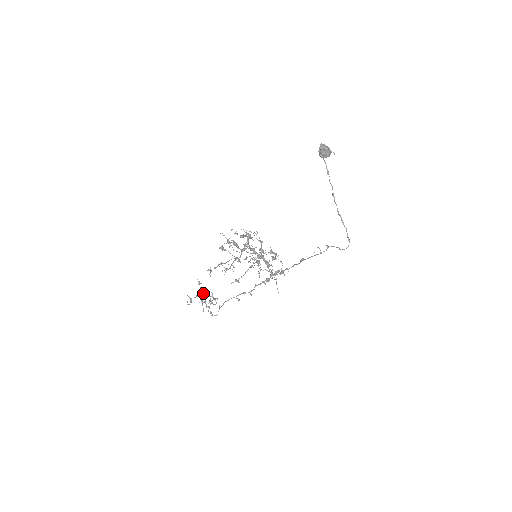
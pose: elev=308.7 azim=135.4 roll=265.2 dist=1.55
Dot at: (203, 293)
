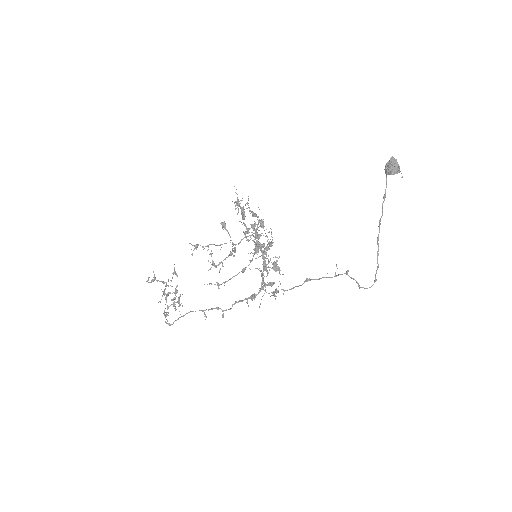
Dot at: occluded
